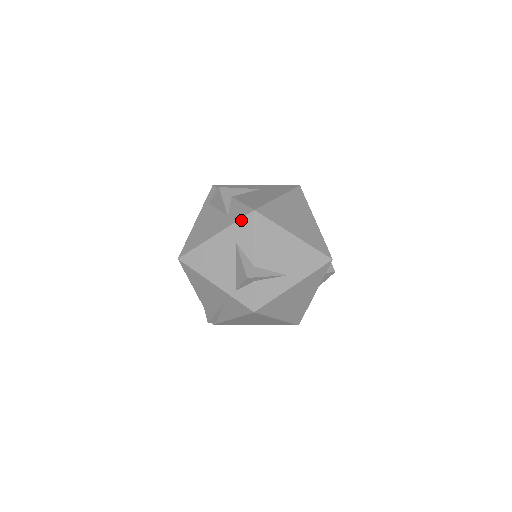
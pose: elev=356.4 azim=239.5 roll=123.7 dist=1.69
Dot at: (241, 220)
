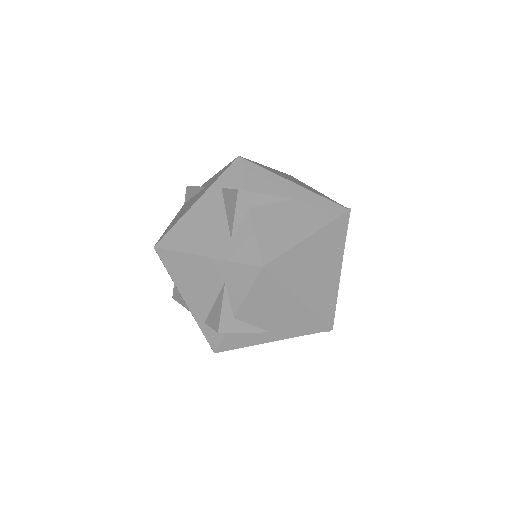
Dot at: (242, 265)
